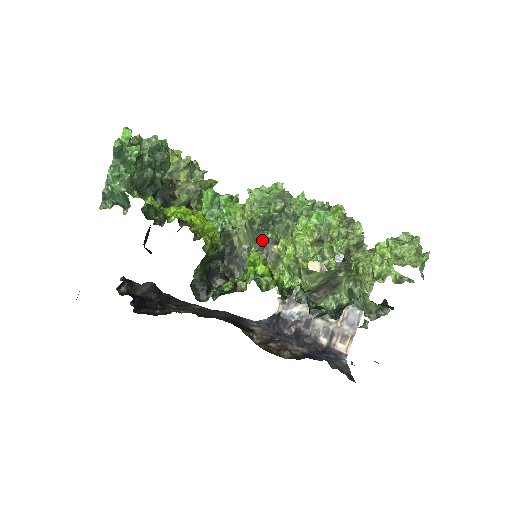
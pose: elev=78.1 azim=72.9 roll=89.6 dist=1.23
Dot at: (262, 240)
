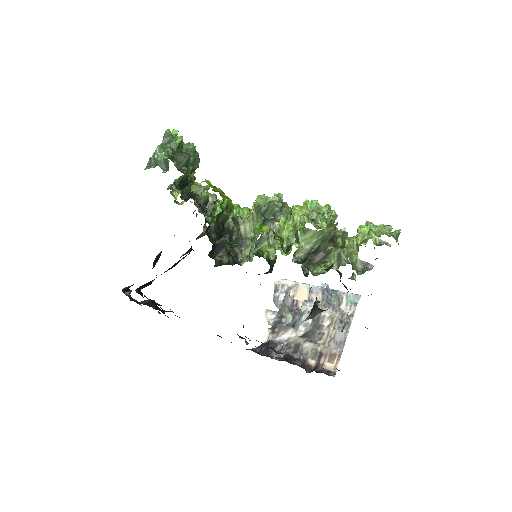
Dot at: (266, 220)
